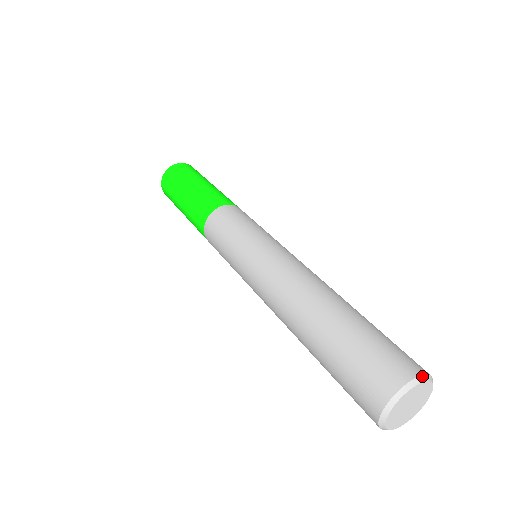
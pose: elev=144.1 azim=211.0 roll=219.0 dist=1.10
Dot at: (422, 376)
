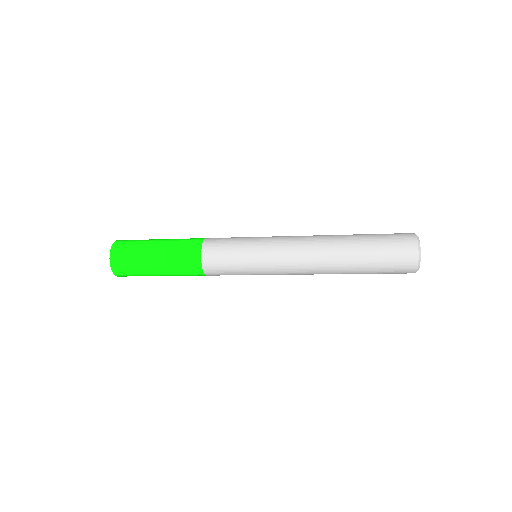
Dot at: (414, 233)
